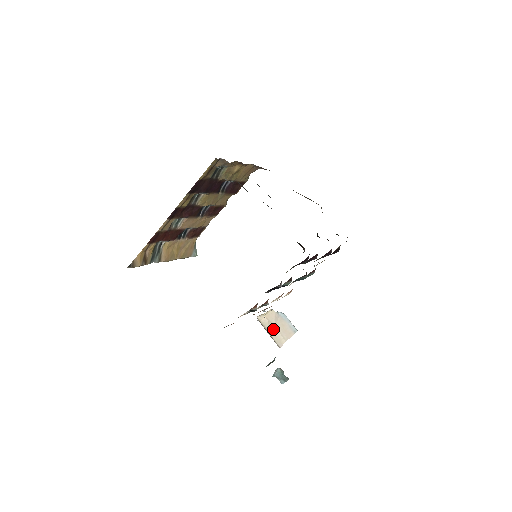
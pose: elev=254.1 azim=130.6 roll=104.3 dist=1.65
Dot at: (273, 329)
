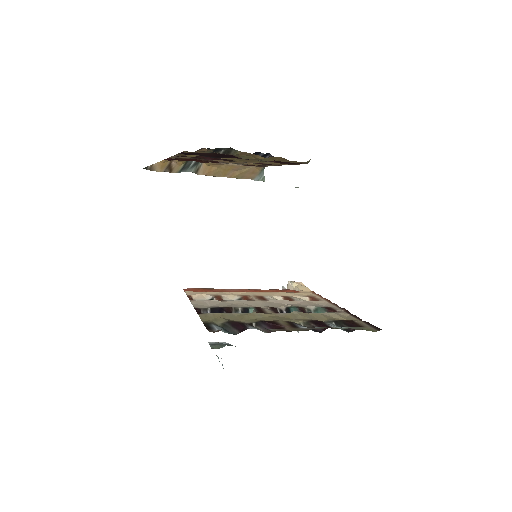
Dot at: occluded
